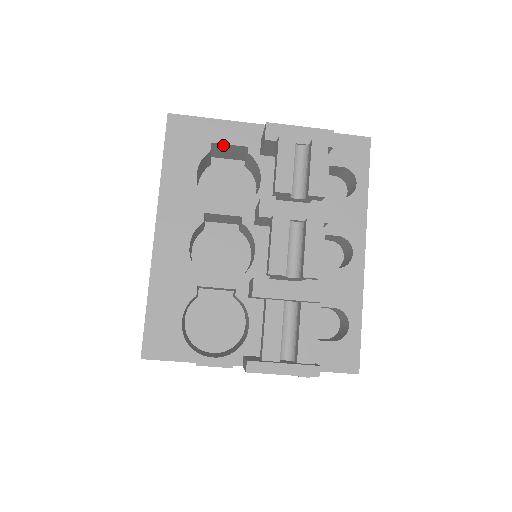
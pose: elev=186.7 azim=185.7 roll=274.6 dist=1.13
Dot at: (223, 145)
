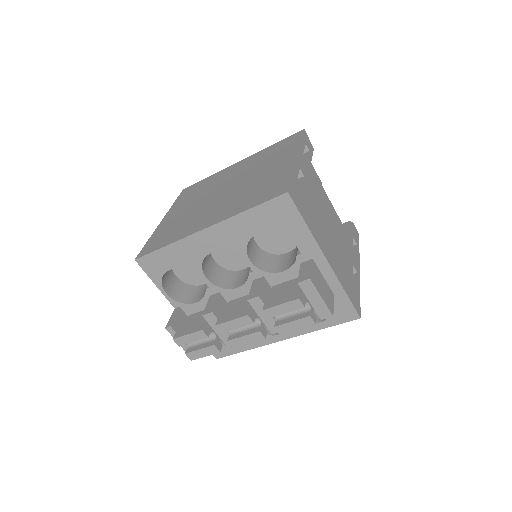
Dot at: (292, 236)
